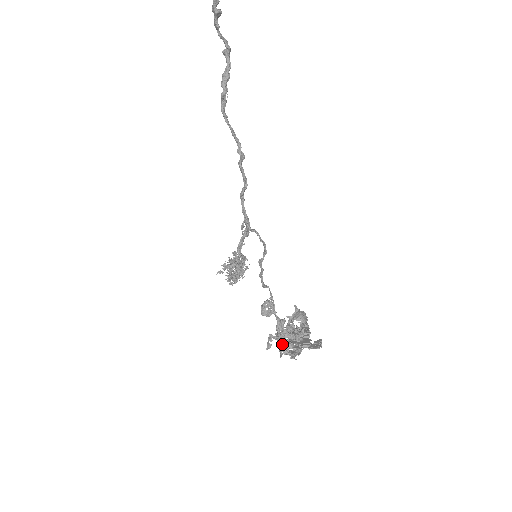
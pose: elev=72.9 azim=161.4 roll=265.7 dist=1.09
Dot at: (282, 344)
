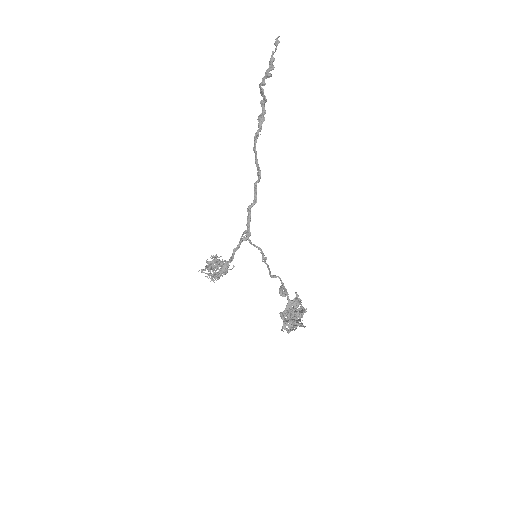
Dot at: (284, 321)
